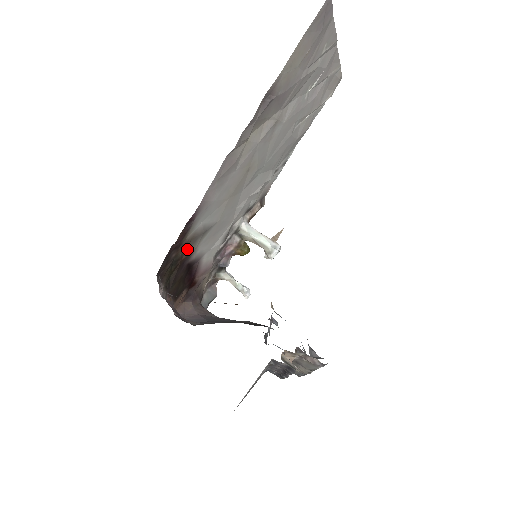
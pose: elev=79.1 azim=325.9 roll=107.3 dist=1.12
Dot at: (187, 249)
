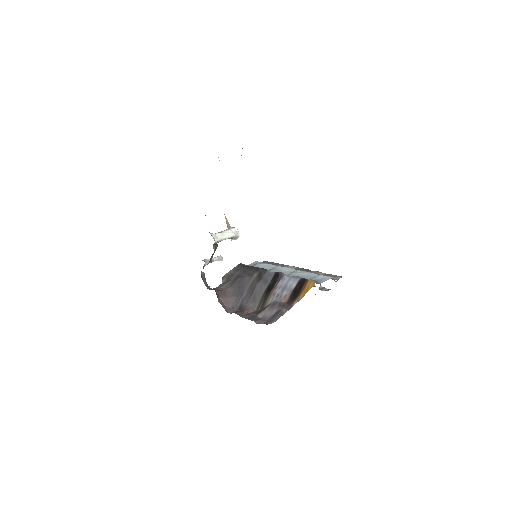
Dot at: occluded
